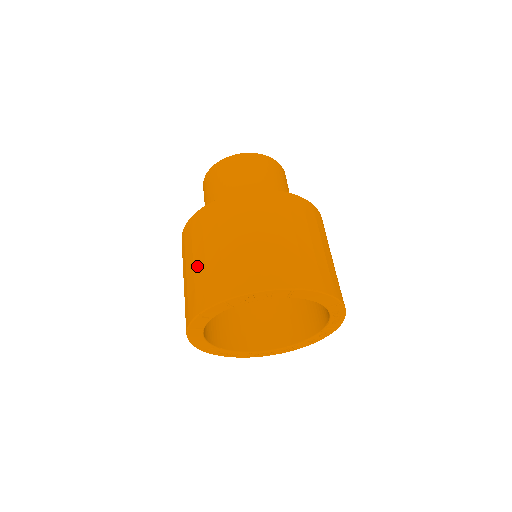
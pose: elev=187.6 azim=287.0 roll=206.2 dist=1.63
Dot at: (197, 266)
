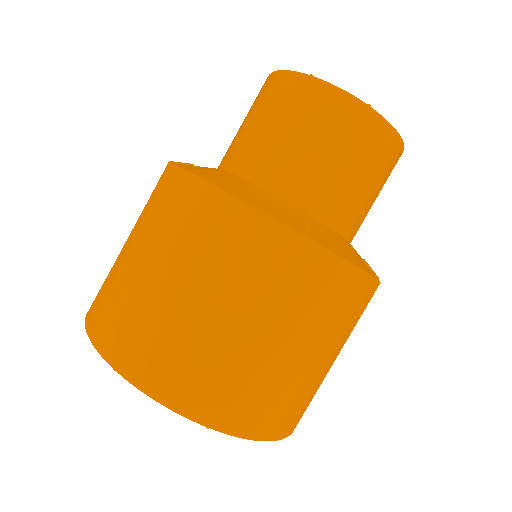
Dot at: occluded
